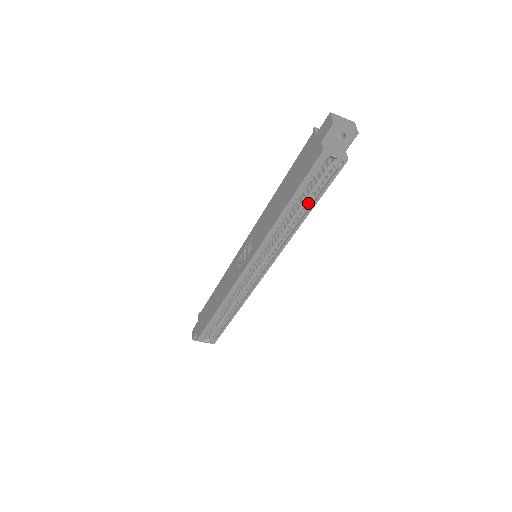
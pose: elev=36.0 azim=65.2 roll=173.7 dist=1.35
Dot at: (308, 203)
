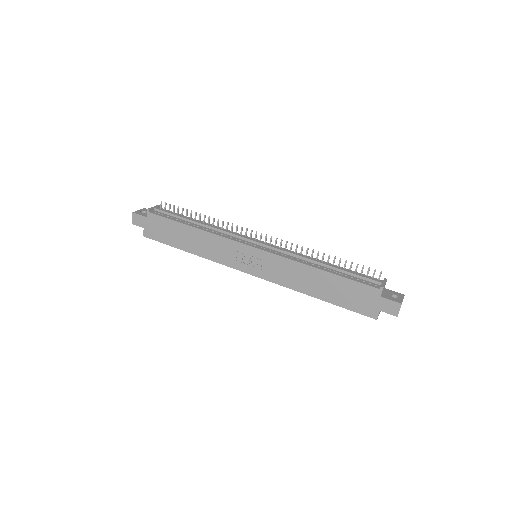
Dot at: occluded
